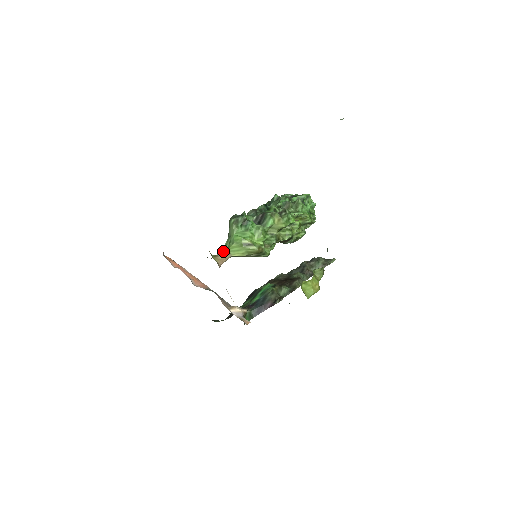
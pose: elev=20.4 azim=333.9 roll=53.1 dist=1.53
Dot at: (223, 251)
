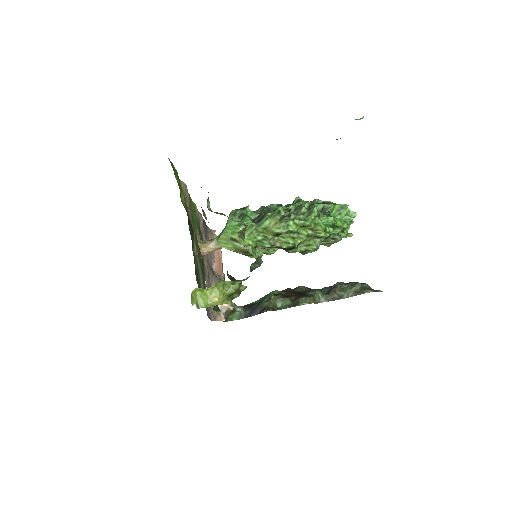
Dot at: (213, 240)
